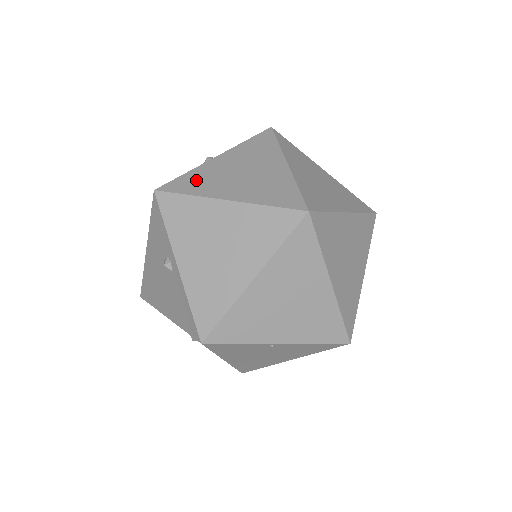
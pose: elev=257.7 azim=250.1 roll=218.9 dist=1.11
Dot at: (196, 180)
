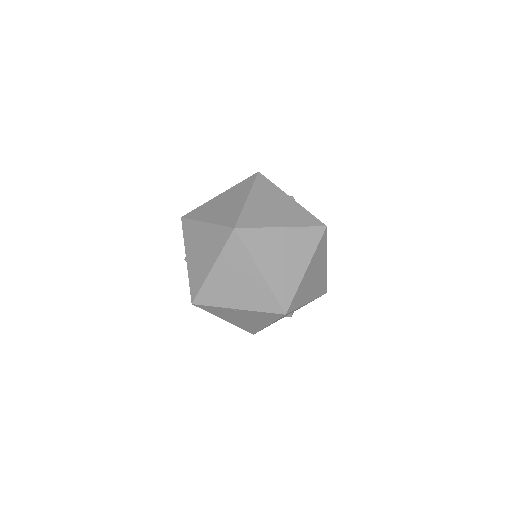
Dot at: (201, 210)
